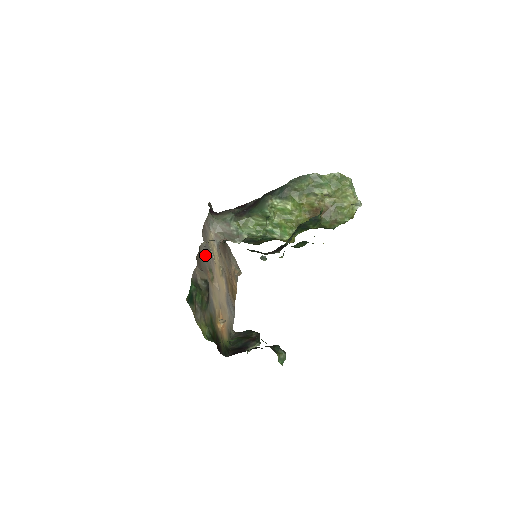
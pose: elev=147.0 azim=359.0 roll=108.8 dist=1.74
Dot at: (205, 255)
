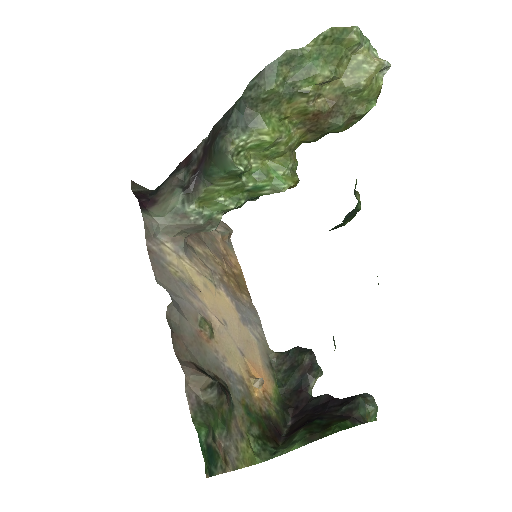
Dot at: (181, 311)
